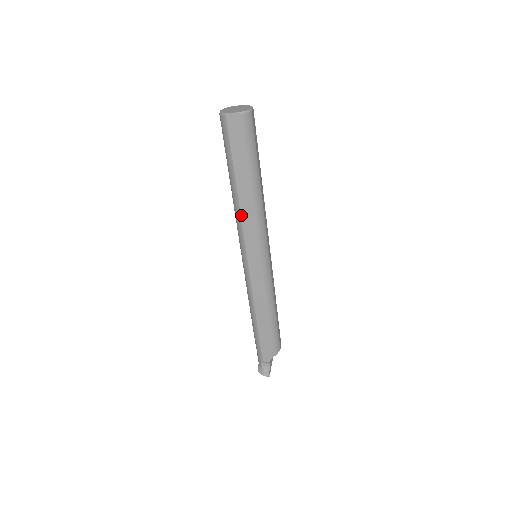
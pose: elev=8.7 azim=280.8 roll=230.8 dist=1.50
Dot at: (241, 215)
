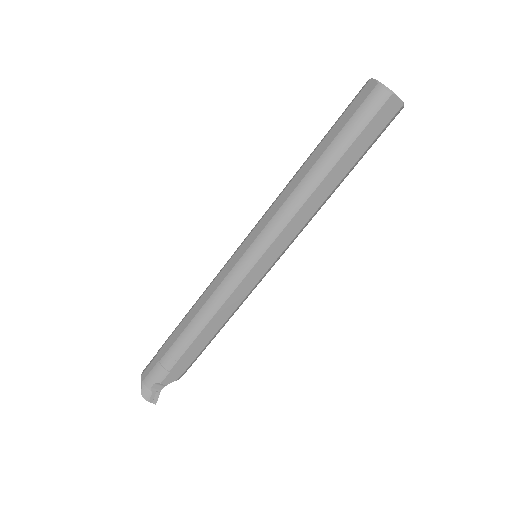
Dot at: (301, 207)
